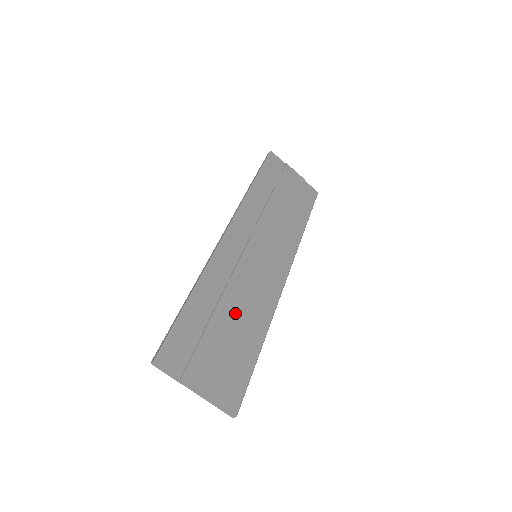
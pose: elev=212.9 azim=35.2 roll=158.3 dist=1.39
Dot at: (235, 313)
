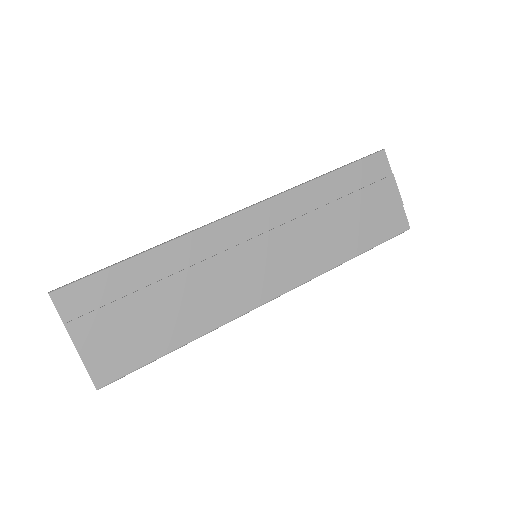
Dot at: (175, 299)
